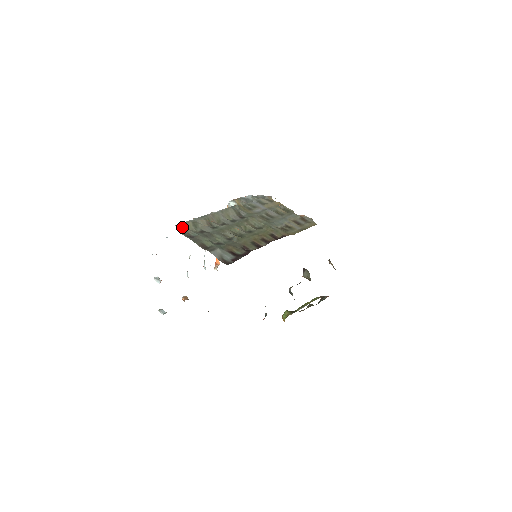
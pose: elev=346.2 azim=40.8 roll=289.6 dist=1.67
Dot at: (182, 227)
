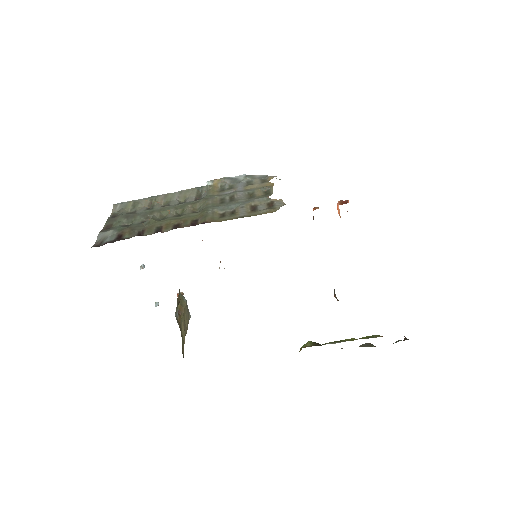
Dot at: (119, 206)
